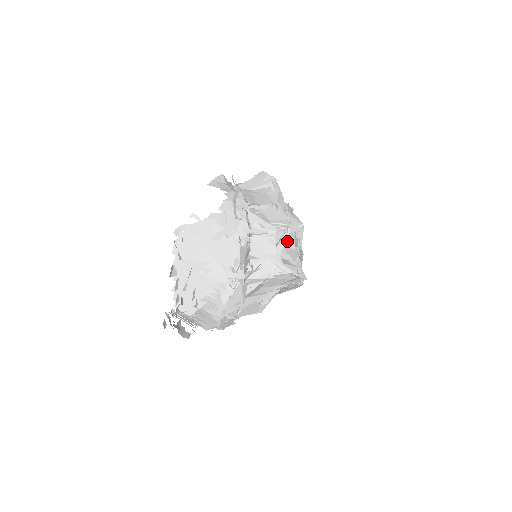
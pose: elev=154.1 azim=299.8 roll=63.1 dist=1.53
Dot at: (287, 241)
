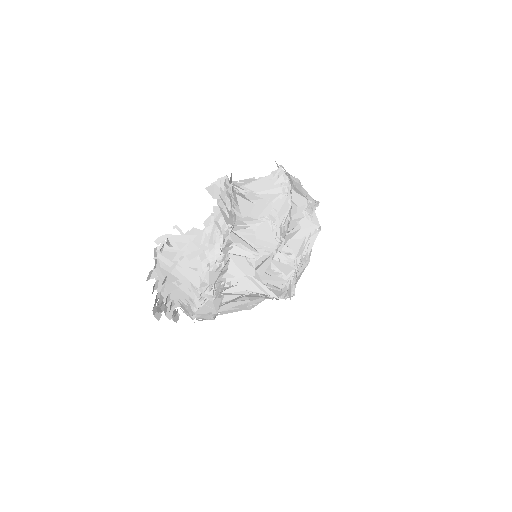
Dot at: (289, 249)
